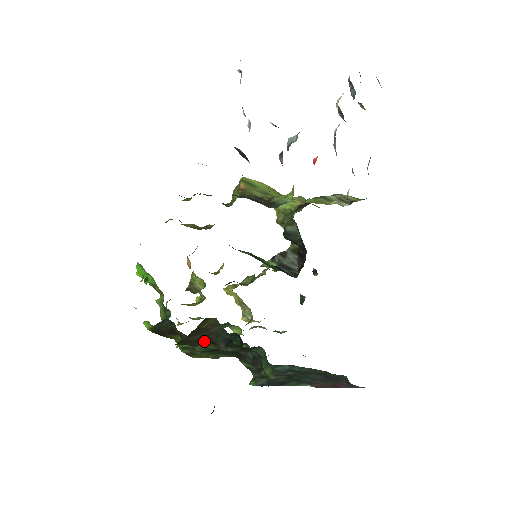
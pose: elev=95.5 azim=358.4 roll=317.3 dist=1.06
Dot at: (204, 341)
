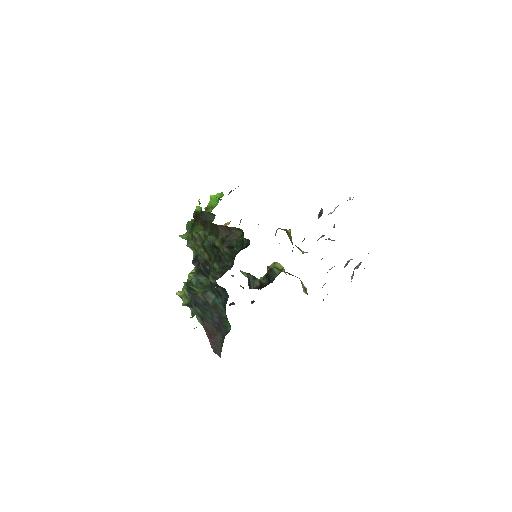
Dot at: (220, 236)
